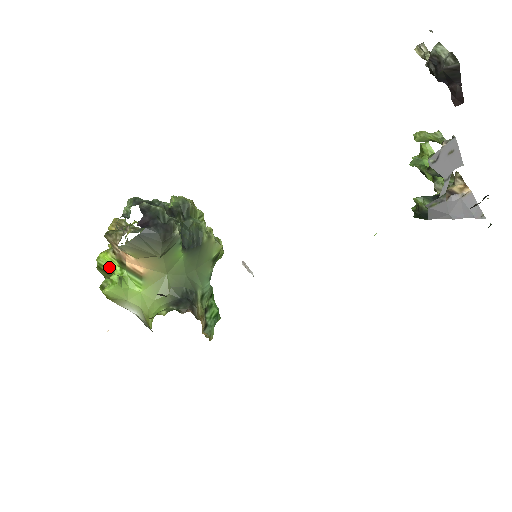
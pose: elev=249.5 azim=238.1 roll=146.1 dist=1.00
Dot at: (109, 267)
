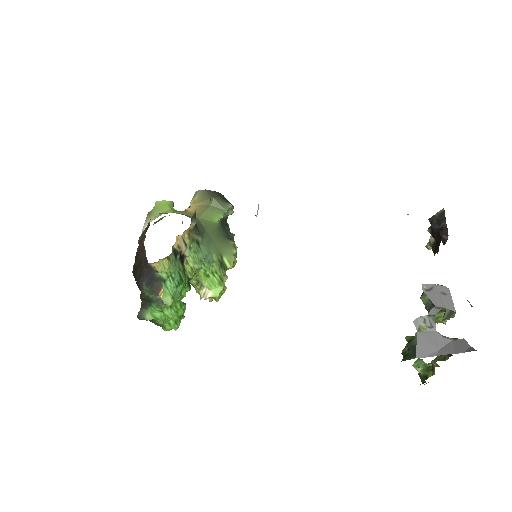
Dot at: occluded
